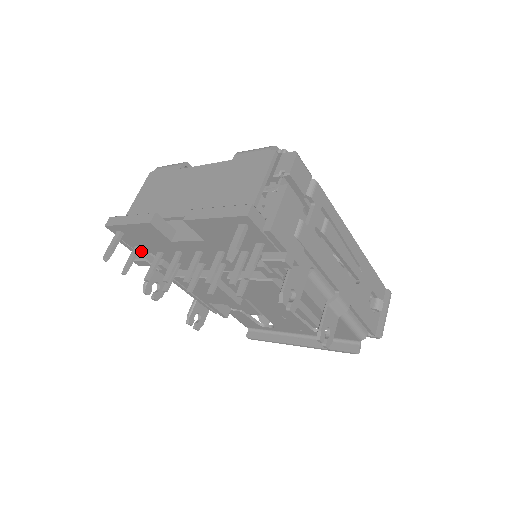
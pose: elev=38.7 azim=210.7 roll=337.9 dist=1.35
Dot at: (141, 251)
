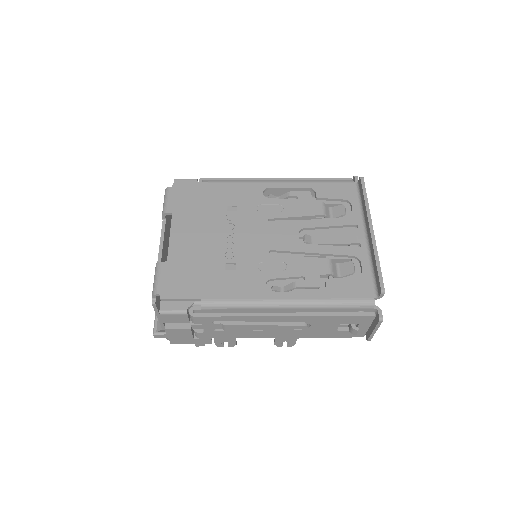
Dot at: occluded
